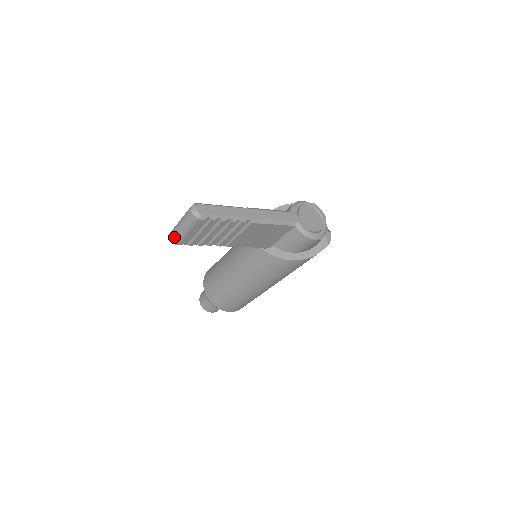
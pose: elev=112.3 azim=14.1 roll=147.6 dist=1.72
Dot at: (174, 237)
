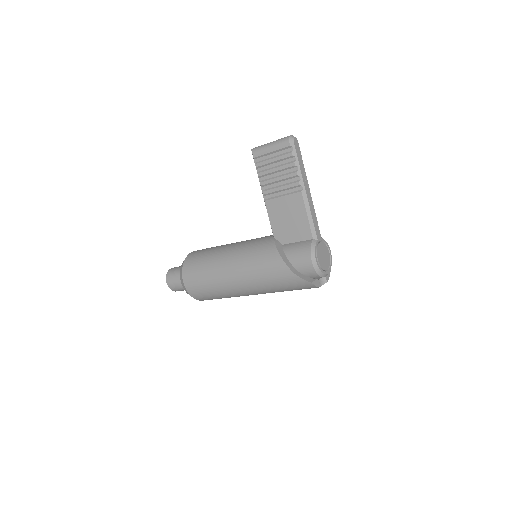
Dot at: (258, 147)
